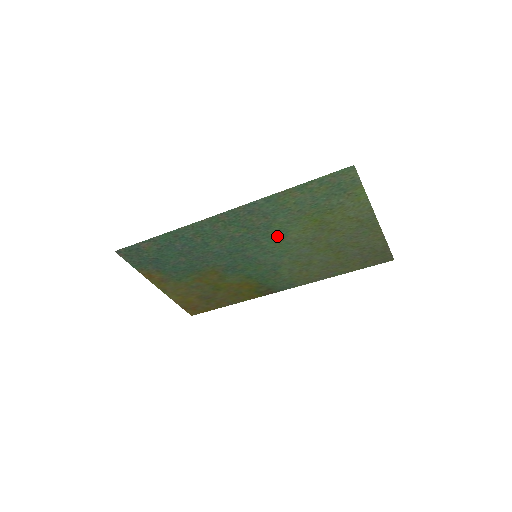
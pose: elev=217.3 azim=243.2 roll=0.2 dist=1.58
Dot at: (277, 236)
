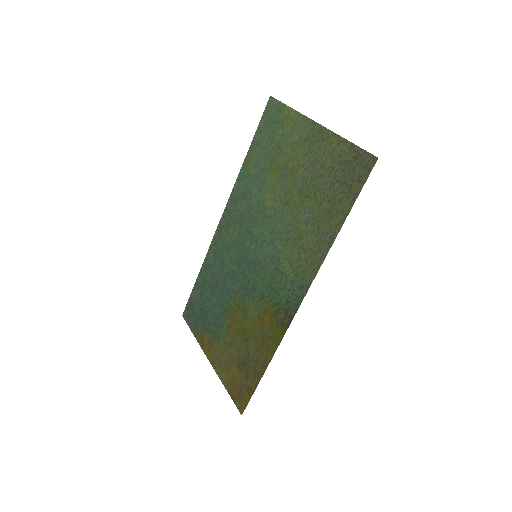
Dot at: (260, 215)
